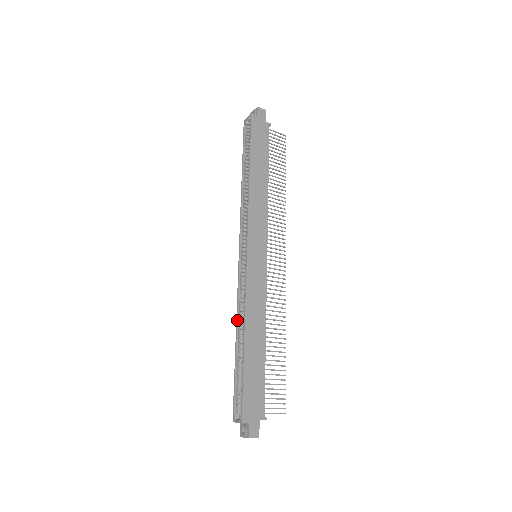
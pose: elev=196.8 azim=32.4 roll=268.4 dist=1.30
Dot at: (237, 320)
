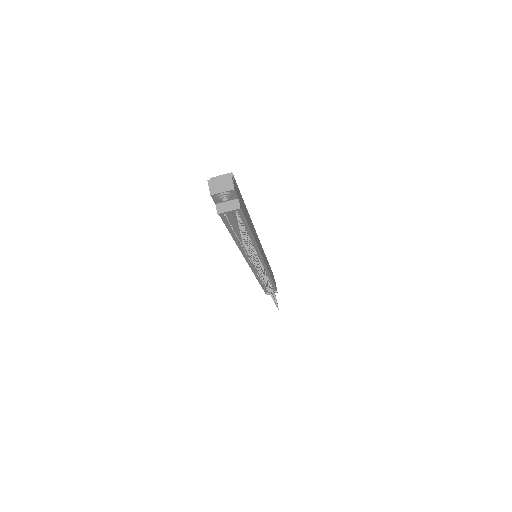
Dot at: occluded
